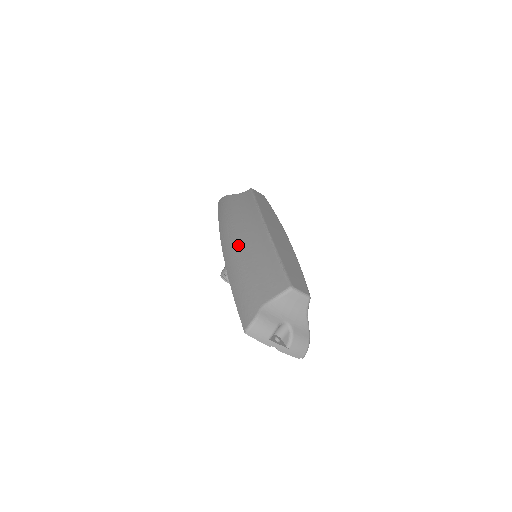
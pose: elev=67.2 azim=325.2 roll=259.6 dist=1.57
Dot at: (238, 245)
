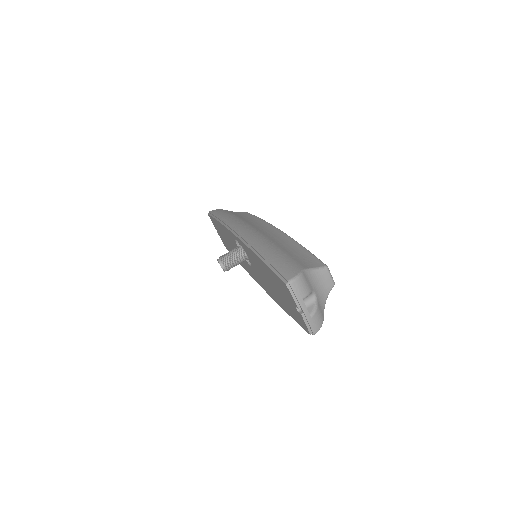
Dot at: (258, 232)
